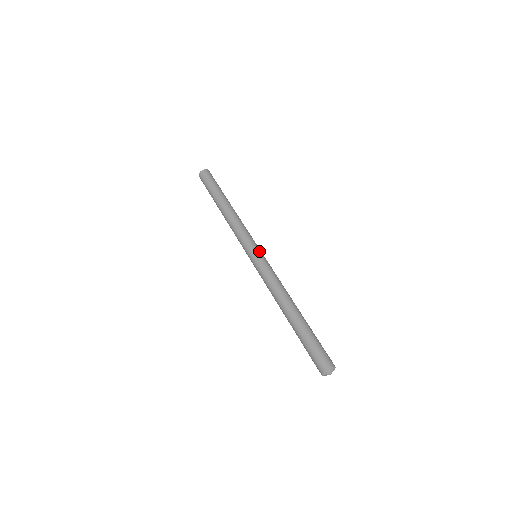
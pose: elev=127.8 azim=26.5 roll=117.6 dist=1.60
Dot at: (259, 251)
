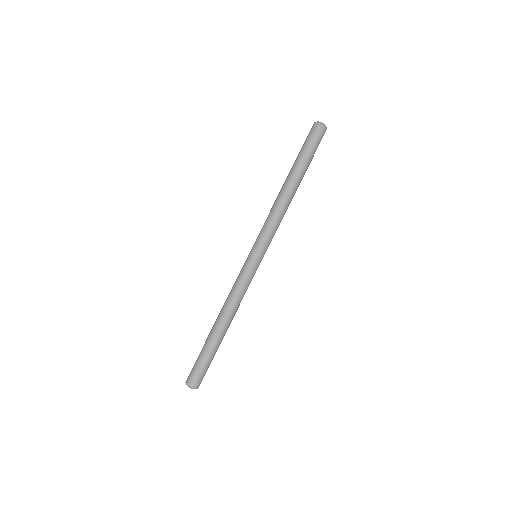
Dot at: (256, 256)
